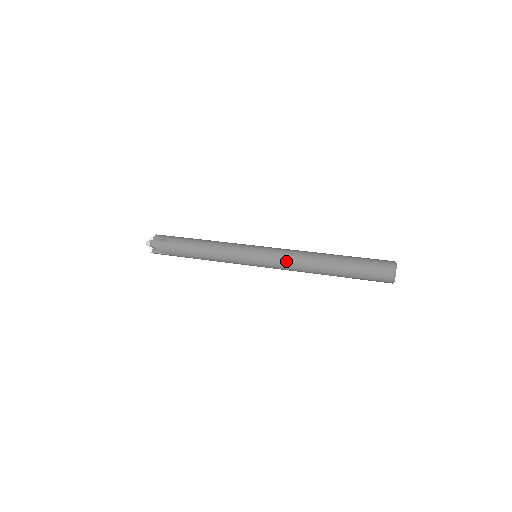
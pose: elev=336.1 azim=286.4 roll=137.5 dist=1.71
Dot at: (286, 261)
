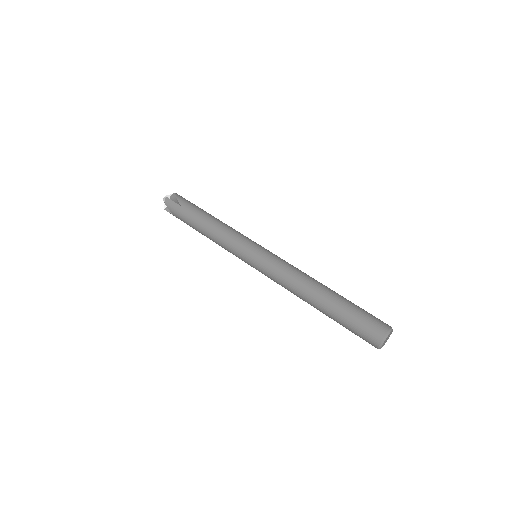
Dot at: (279, 276)
